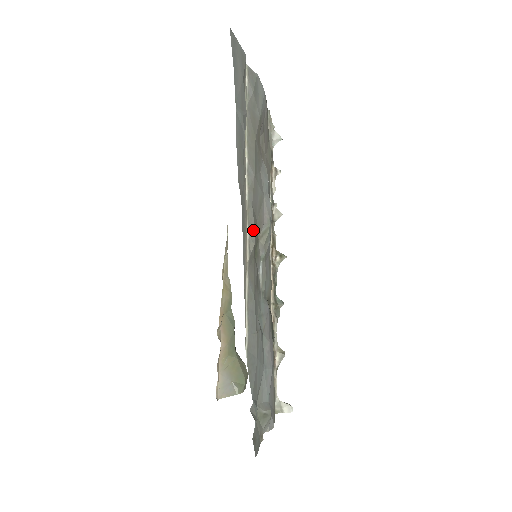
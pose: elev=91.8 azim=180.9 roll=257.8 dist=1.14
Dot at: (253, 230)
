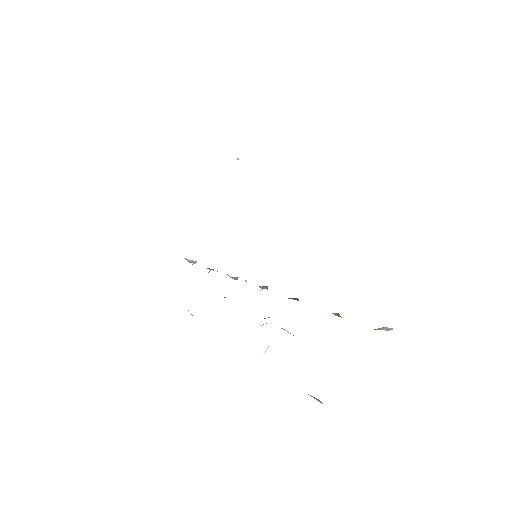
Dot at: occluded
